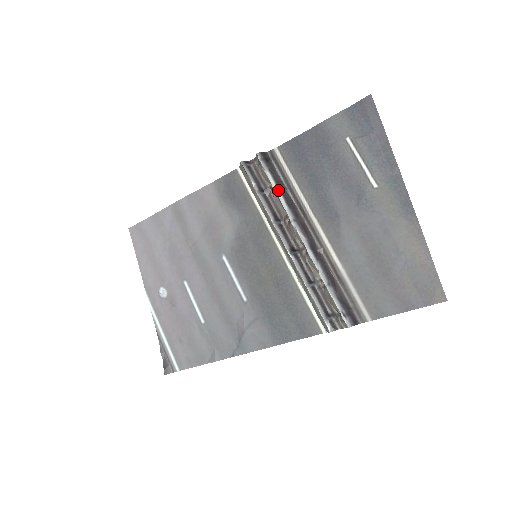
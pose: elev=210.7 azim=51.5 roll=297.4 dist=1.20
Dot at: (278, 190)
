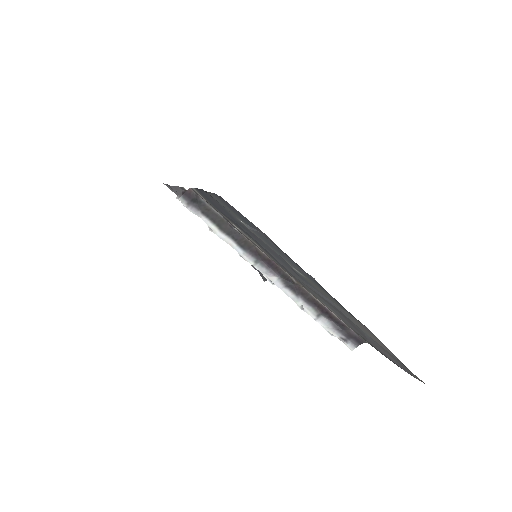
Dot at: (223, 234)
